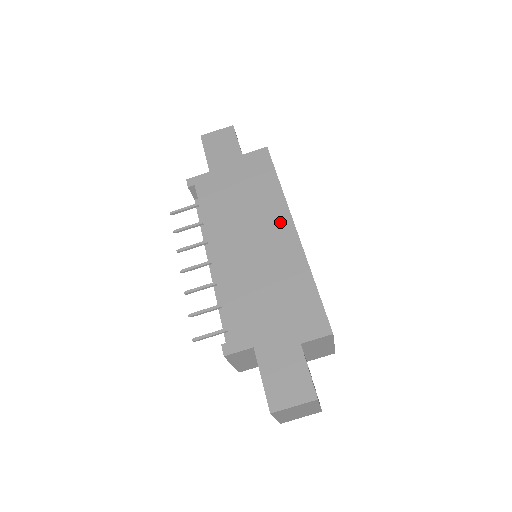
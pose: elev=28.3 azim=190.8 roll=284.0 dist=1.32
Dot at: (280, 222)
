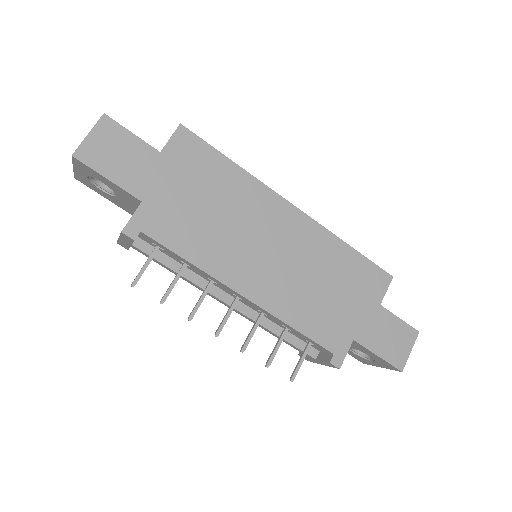
Dot at: (276, 210)
